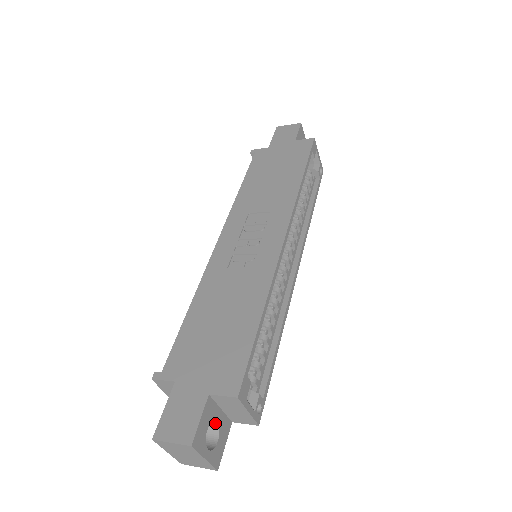
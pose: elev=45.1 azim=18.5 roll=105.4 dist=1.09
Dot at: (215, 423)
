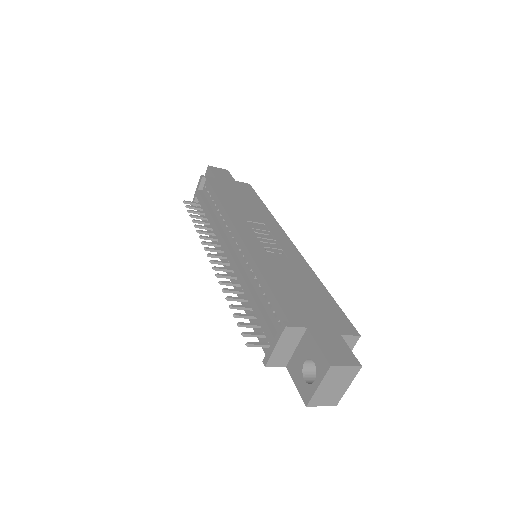
Dot at: occluded
